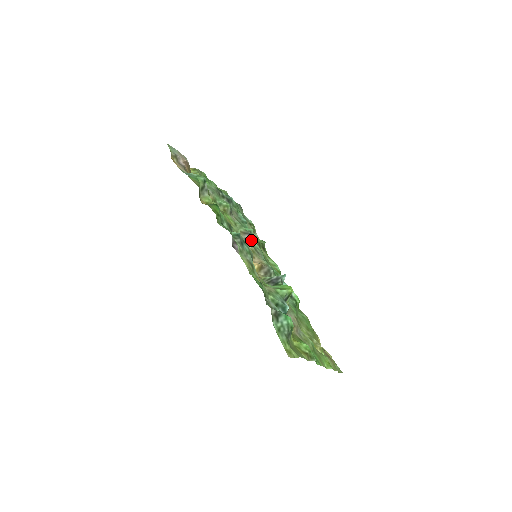
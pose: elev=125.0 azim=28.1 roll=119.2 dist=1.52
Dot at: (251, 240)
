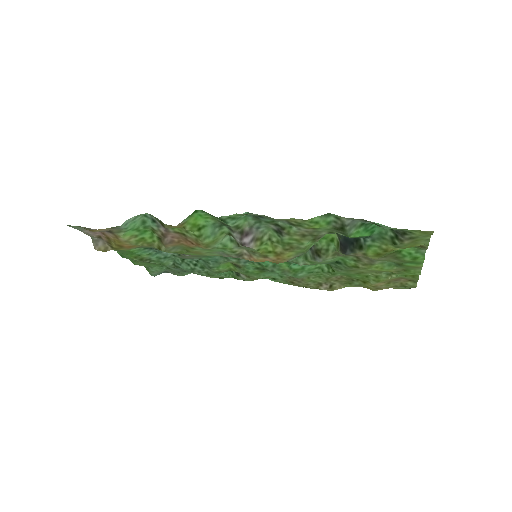
Dot at: occluded
